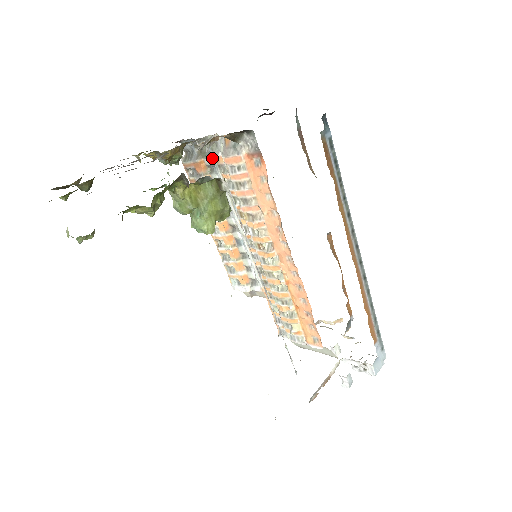
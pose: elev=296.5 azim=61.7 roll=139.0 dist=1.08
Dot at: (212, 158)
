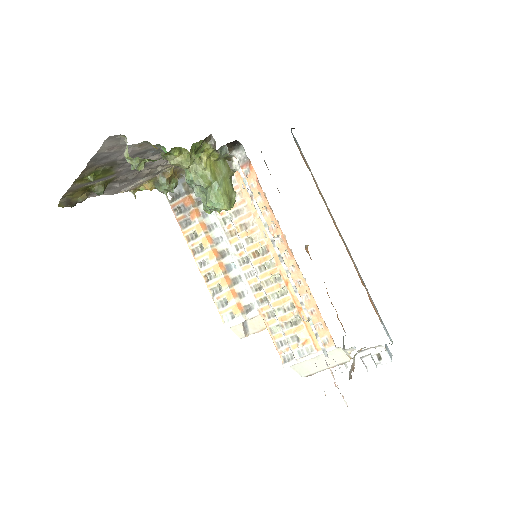
Dot at: occluded
